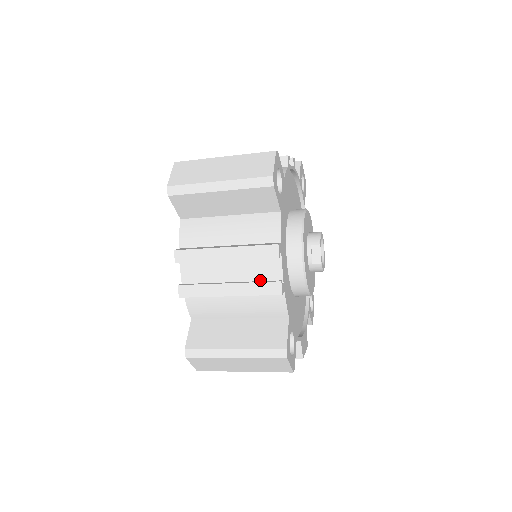
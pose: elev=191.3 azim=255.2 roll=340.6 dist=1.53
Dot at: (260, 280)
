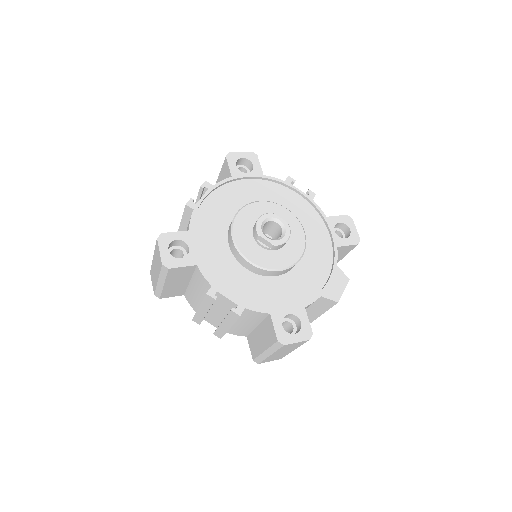
Dot at: occluded
